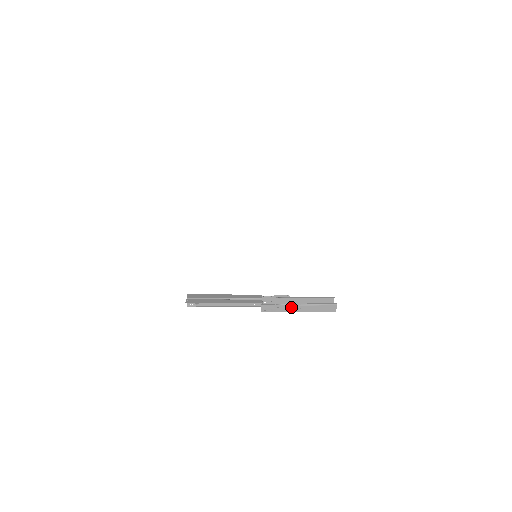
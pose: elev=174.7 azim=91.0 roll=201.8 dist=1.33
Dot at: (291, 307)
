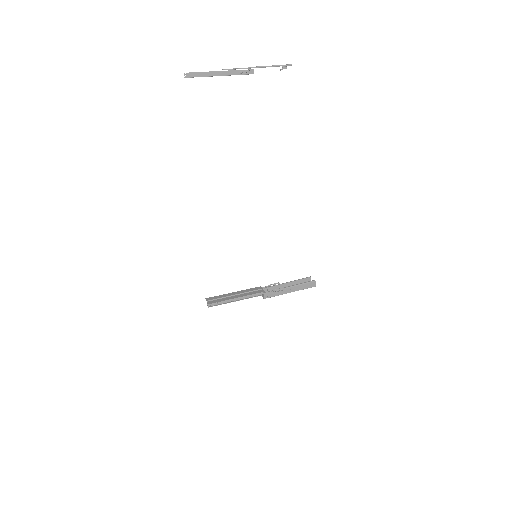
Dot at: (285, 290)
